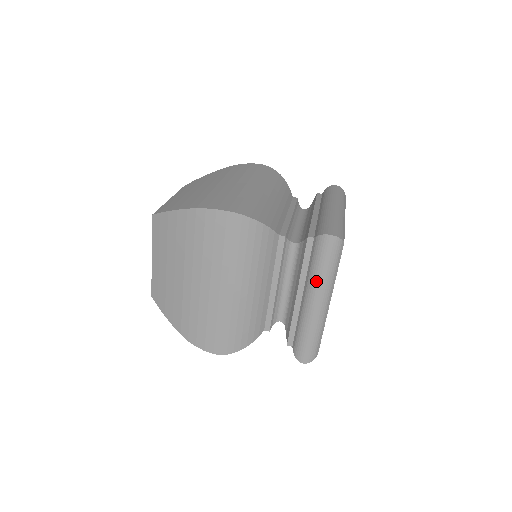
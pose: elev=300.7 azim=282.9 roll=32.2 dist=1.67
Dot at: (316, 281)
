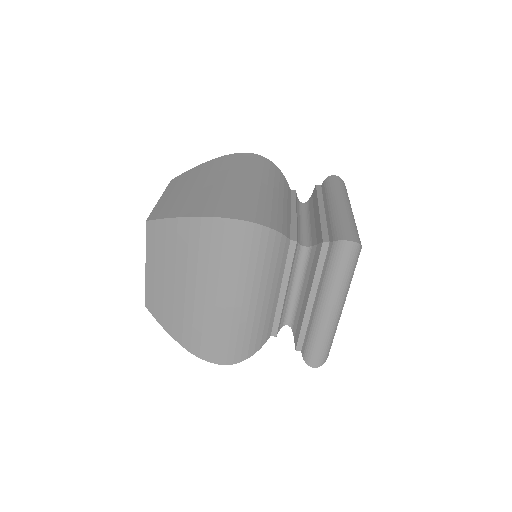
Dot at: (331, 287)
